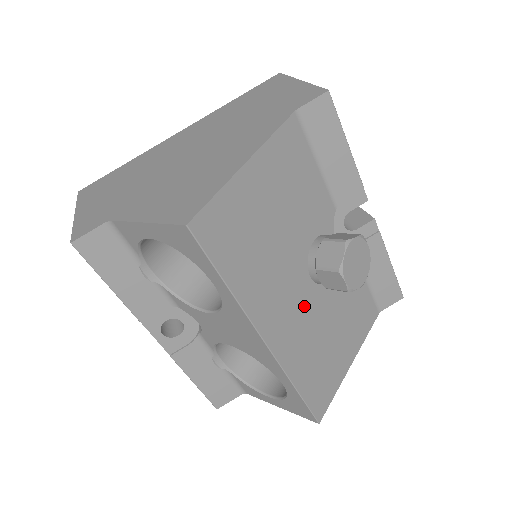
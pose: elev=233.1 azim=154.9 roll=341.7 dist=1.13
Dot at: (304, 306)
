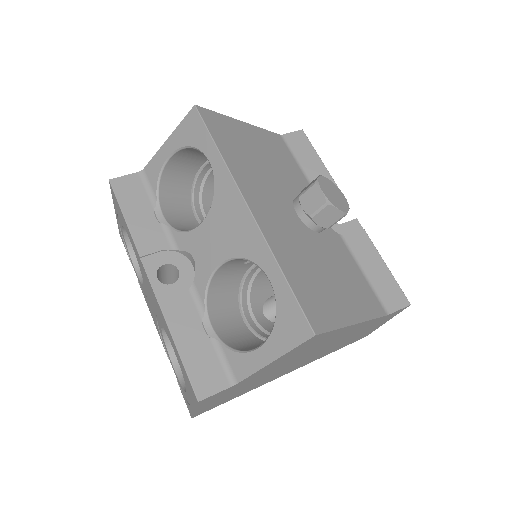
Dot at: (290, 224)
